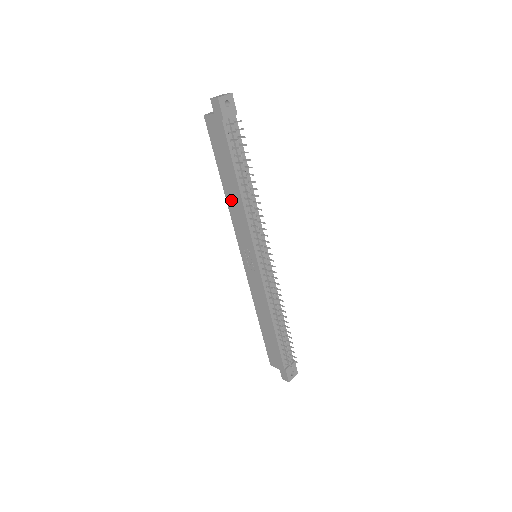
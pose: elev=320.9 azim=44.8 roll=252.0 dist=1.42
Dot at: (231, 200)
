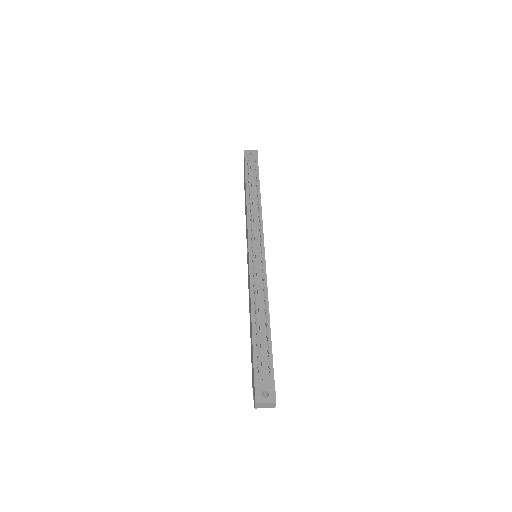
Dot at: occluded
